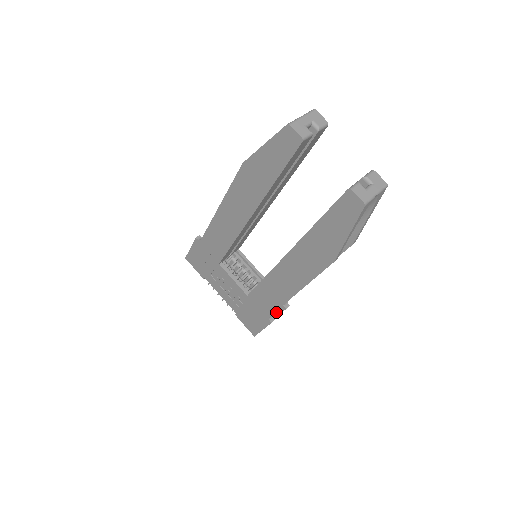
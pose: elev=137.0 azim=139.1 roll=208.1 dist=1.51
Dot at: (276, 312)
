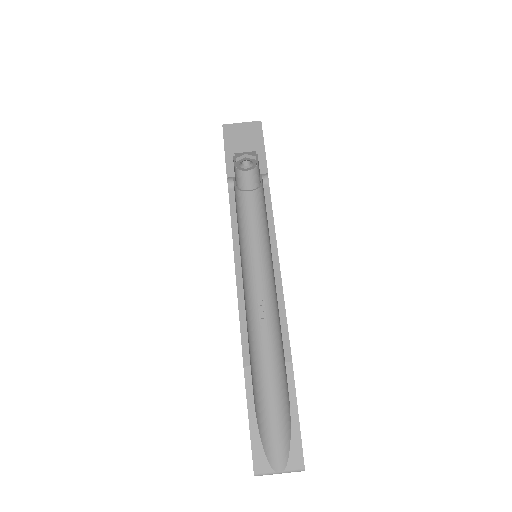
Dot at: occluded
